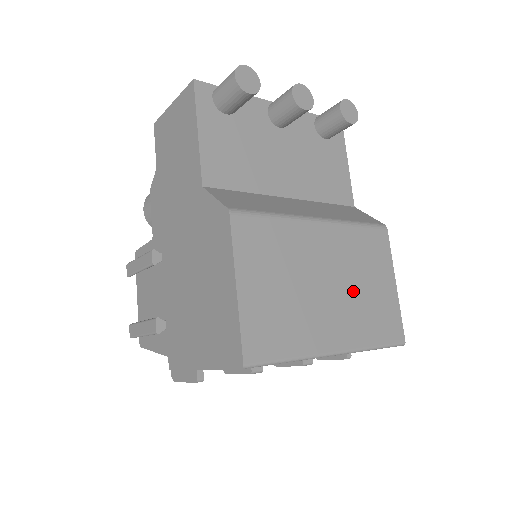
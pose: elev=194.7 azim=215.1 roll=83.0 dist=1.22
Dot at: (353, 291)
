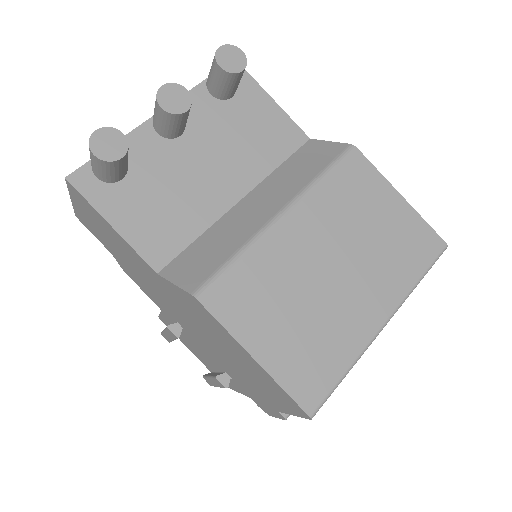
Dot at: (363, 248)
